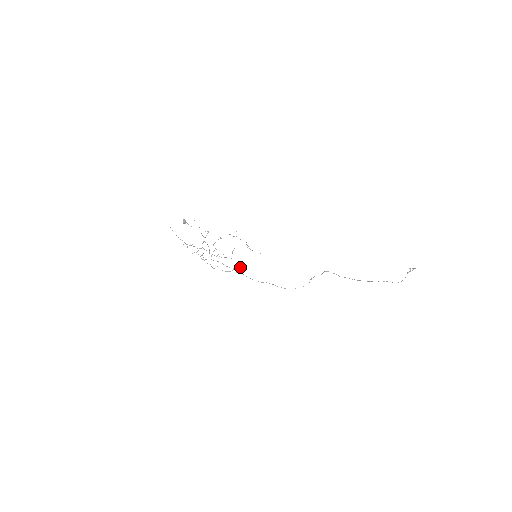
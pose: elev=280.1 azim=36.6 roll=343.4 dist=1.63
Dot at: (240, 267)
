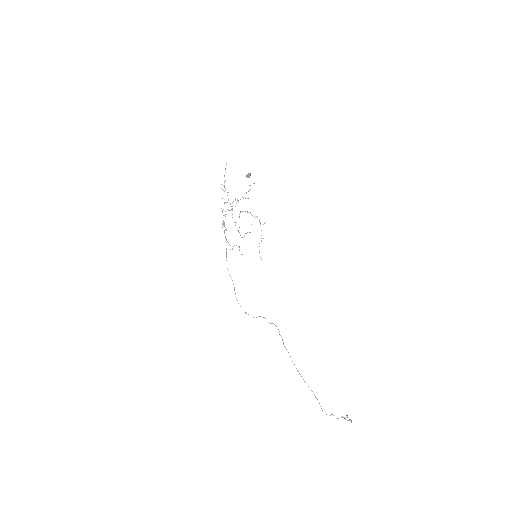
Dot at: (239, 250)
